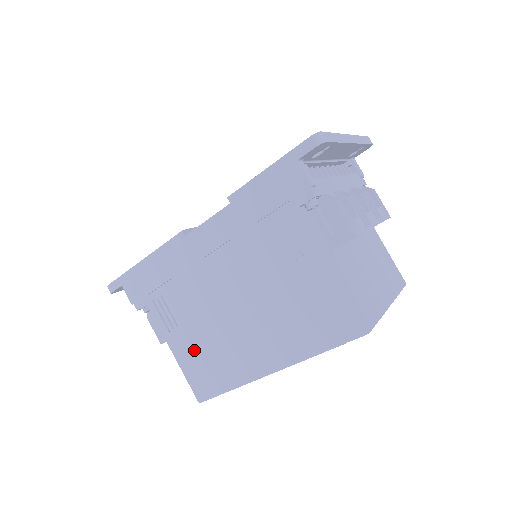
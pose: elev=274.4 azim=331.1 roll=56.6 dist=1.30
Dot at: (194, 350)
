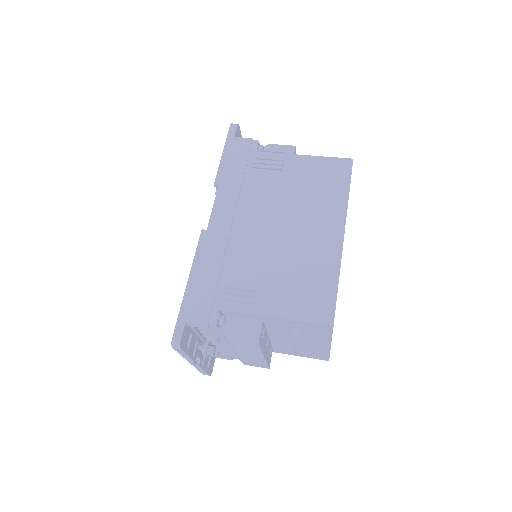
Dot at: (286, 291)
